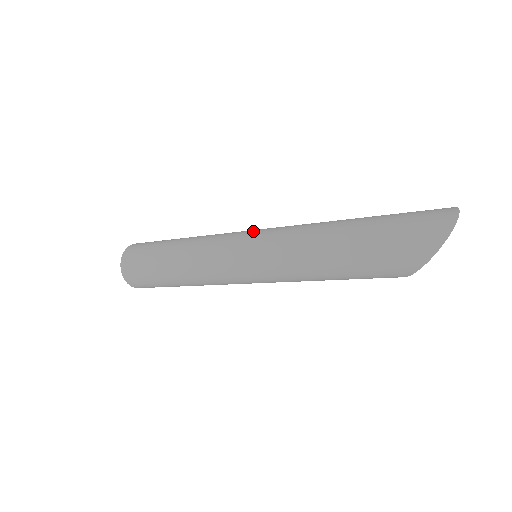
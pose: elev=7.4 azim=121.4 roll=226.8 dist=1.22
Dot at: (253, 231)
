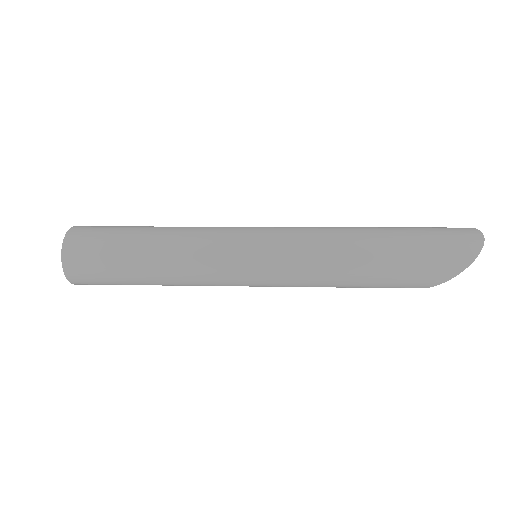
Dot at: (261, 228)
